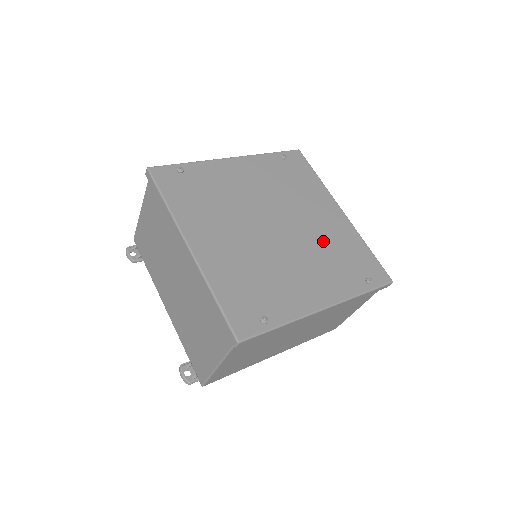
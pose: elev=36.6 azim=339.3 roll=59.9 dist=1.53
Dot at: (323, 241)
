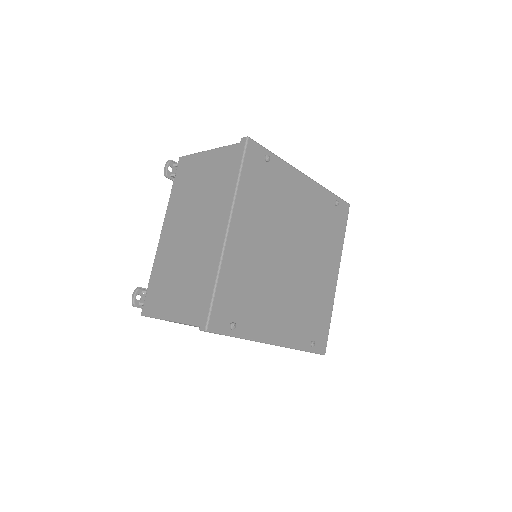
Dot at: (310, 292)
